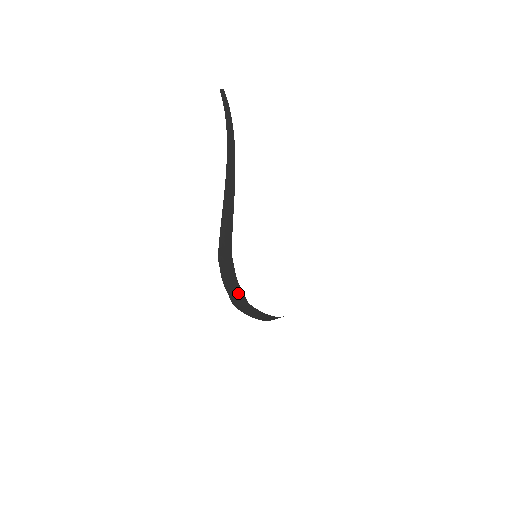
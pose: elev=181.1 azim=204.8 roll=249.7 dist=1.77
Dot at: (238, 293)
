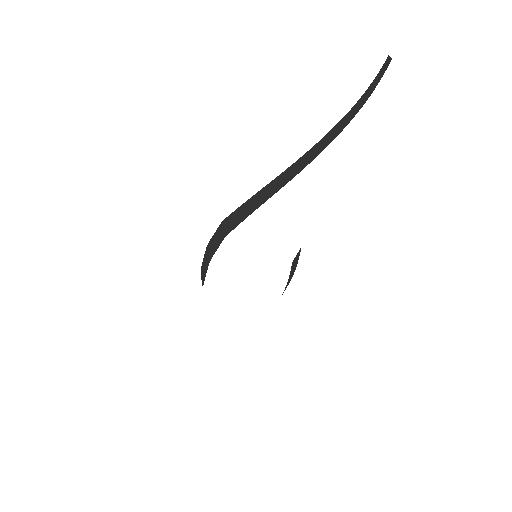
Dot at: (205, 270)
